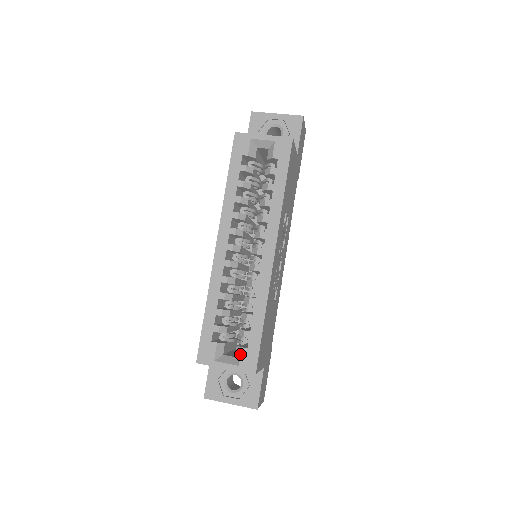
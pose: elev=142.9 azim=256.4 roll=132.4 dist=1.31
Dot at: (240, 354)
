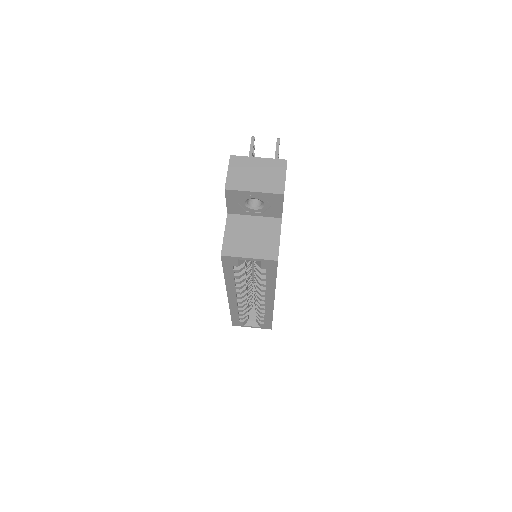
Dot at: (260, 325)
